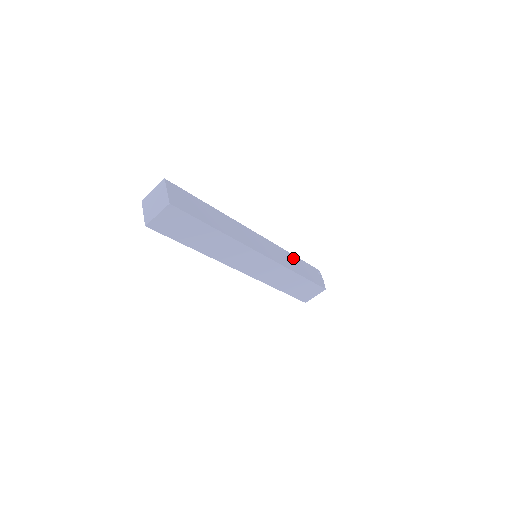
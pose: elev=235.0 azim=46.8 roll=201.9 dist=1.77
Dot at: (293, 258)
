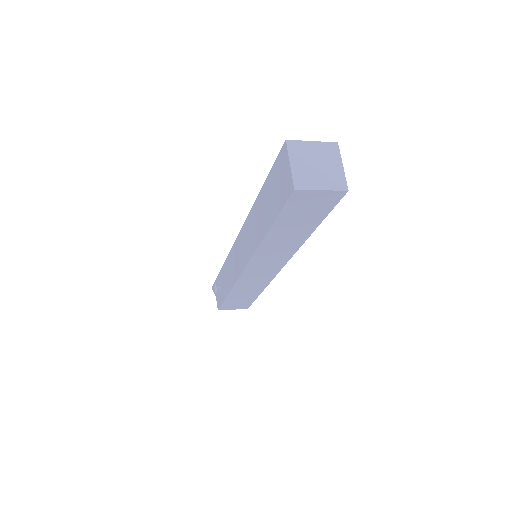
Dot at: occluded
